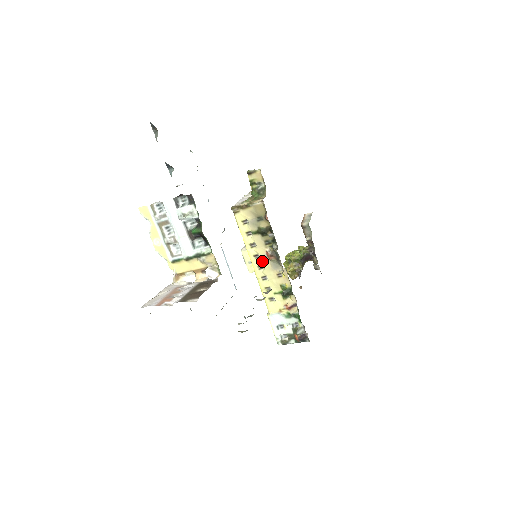
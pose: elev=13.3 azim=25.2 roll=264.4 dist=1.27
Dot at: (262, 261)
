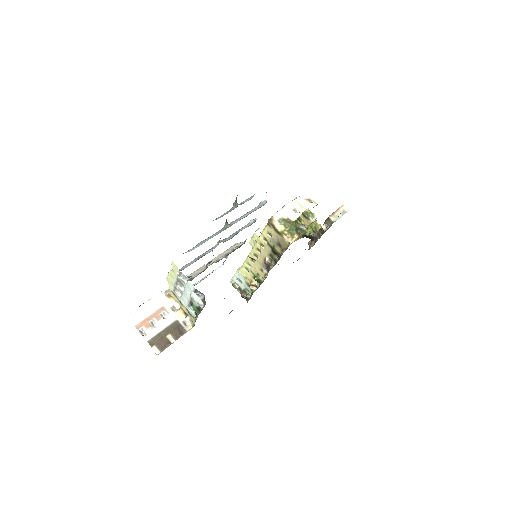
Dot at: (259, 256)
